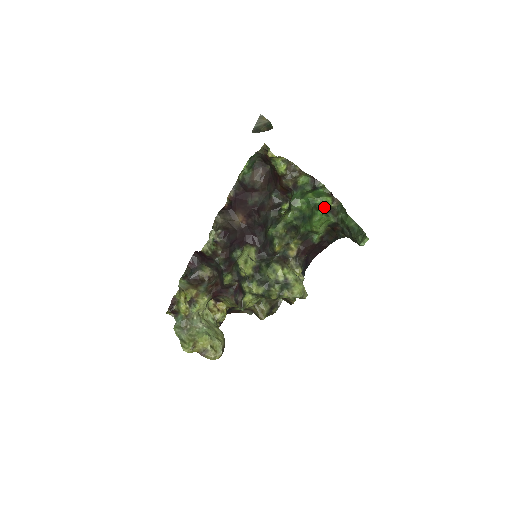
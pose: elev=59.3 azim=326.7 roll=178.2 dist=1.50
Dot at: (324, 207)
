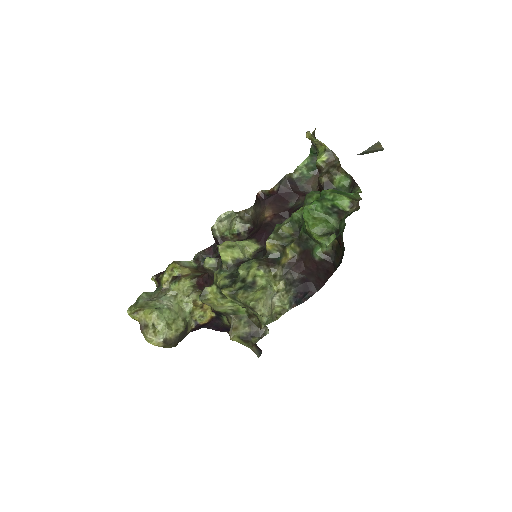
Dot at: (332, 204)
